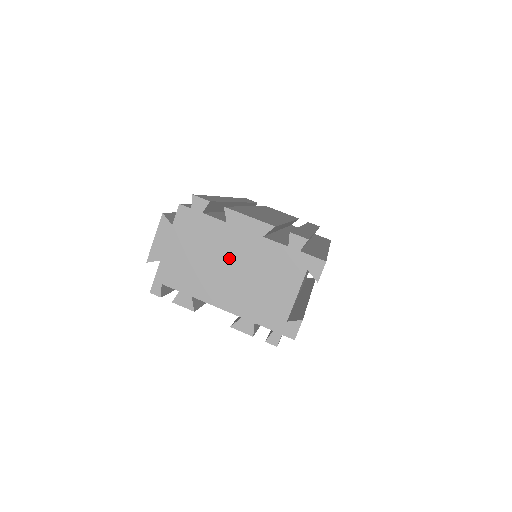
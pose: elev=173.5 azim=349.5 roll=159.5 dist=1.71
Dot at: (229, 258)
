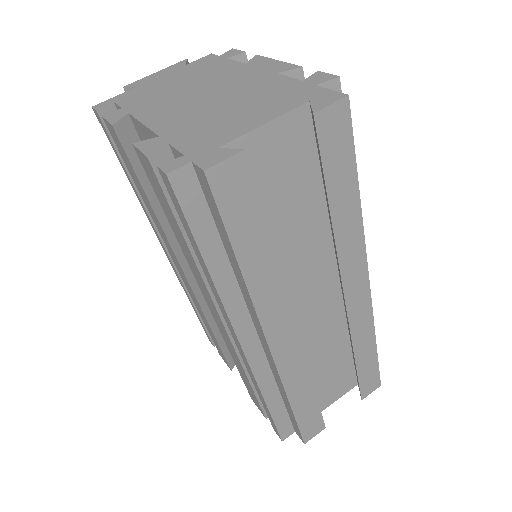
Dot at: (214, 87)
